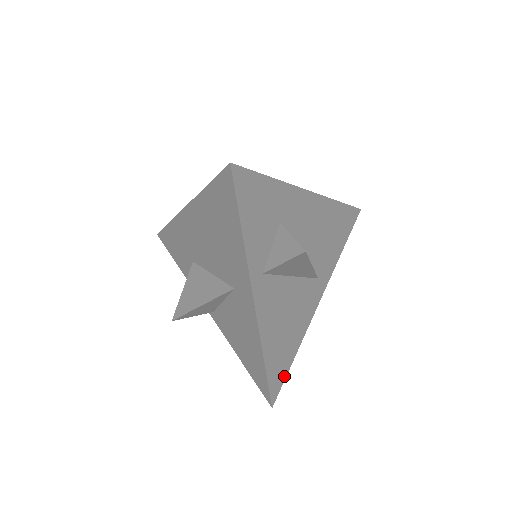
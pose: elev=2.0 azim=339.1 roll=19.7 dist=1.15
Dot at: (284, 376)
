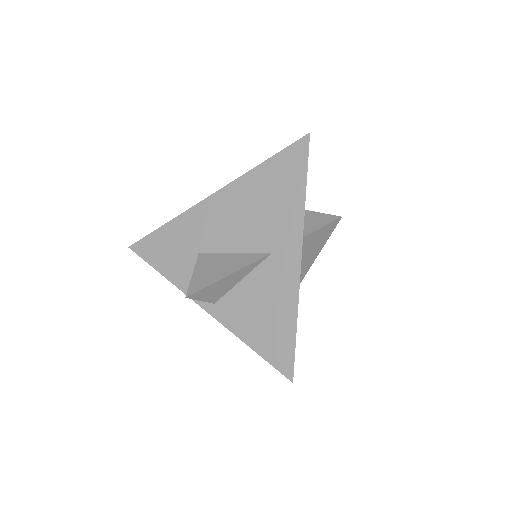
Dot at: occluded
